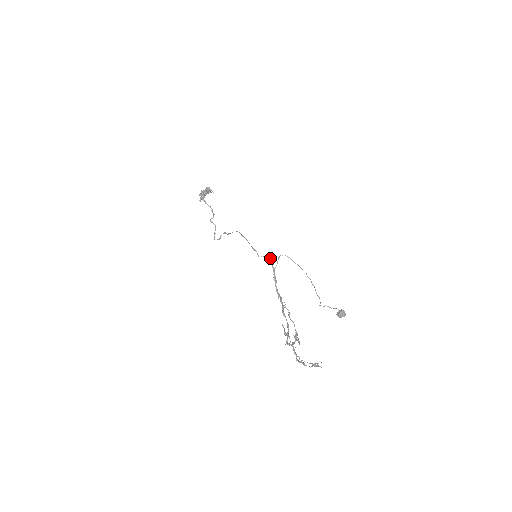
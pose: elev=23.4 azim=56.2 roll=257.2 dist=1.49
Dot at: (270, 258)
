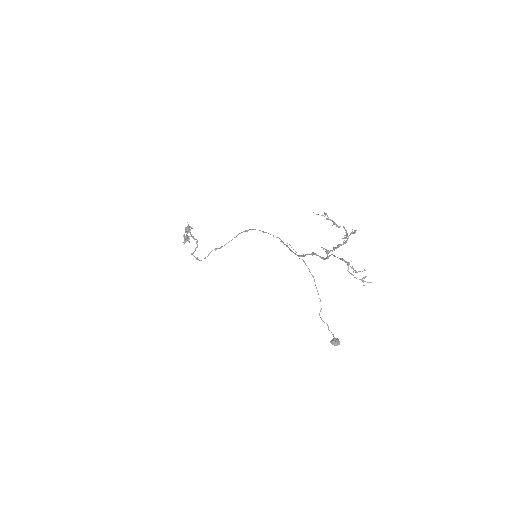
Dot at: occluded
